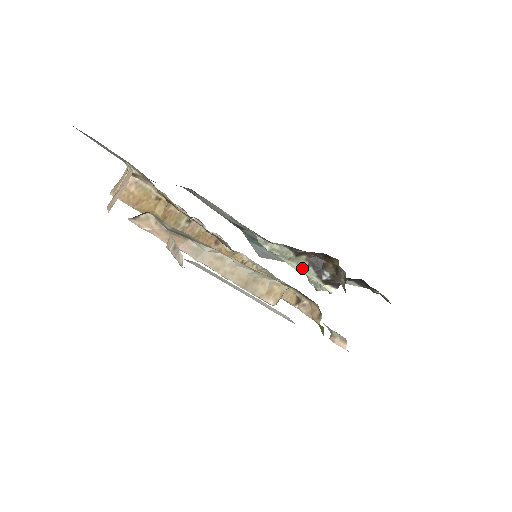
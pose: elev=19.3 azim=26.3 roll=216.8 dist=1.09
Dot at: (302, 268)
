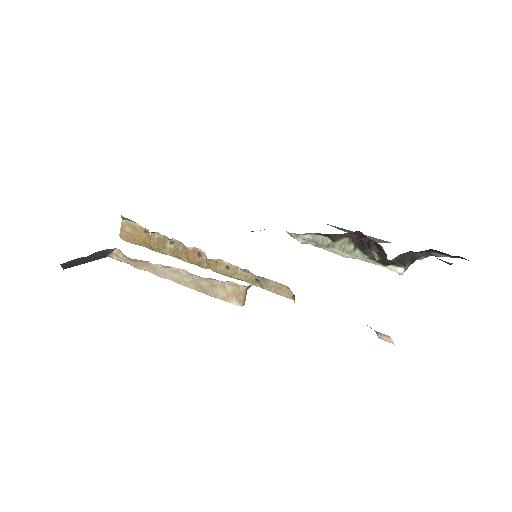
Dot at: (347, 253)
